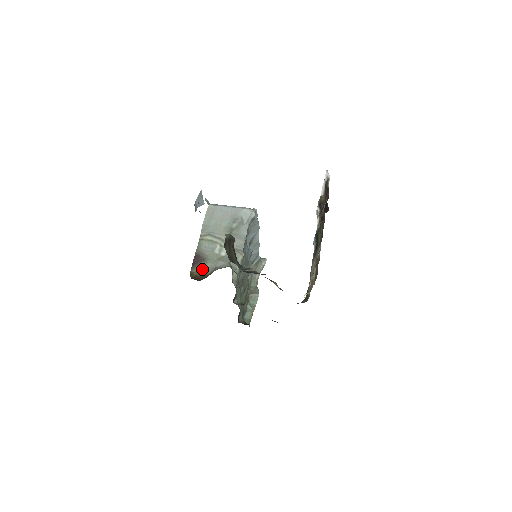
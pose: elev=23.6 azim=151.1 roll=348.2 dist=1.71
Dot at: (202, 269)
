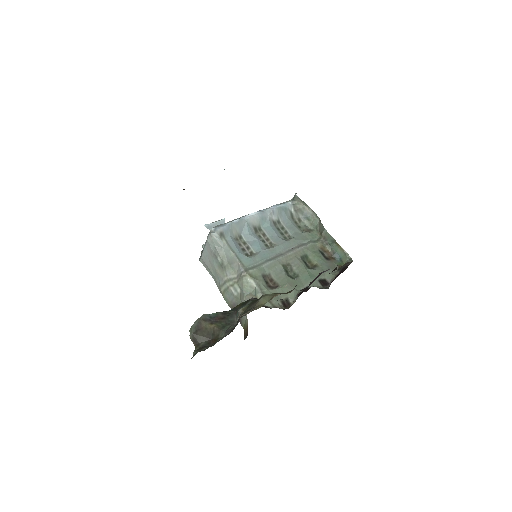
Dot at: (244, 317)
